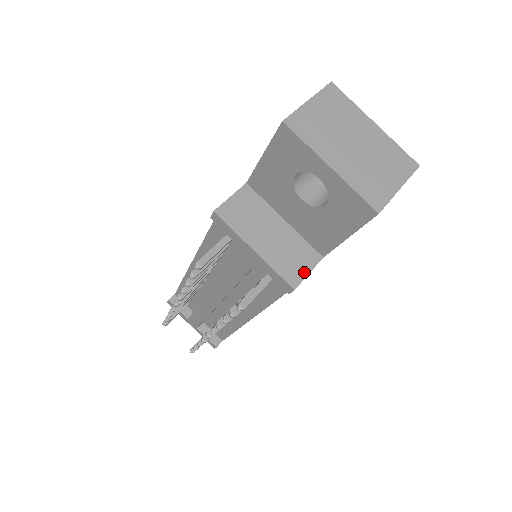
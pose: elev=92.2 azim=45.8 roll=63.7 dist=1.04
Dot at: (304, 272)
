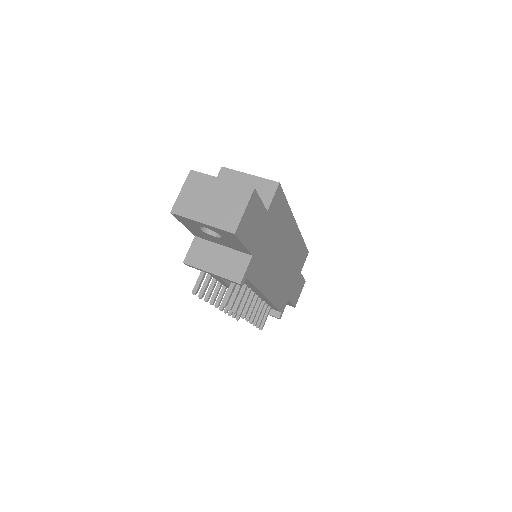
Dot at: (243, 271)
